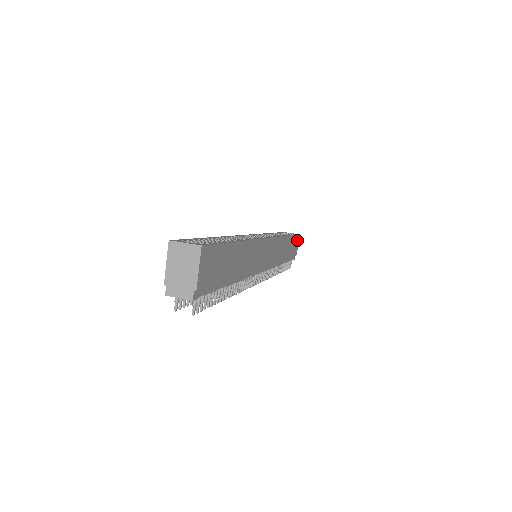
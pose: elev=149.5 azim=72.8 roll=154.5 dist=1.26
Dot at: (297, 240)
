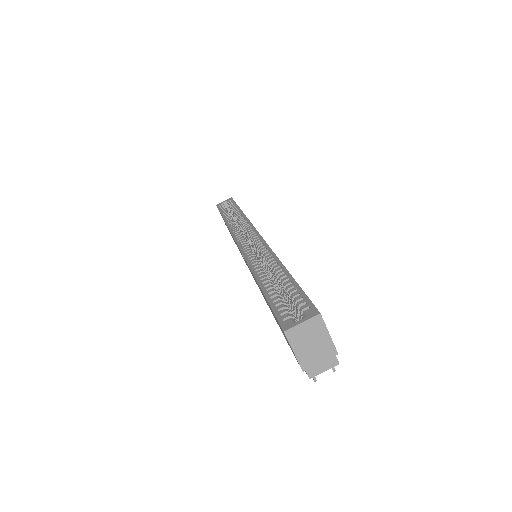
Dot at: occluded
